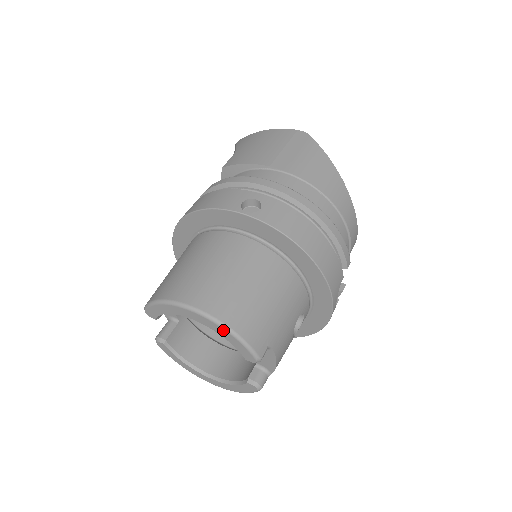
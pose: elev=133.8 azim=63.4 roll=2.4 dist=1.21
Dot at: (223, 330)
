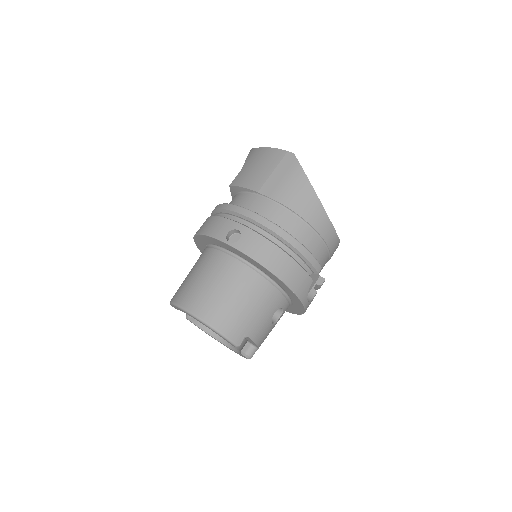
Dot at: (211, 329)
